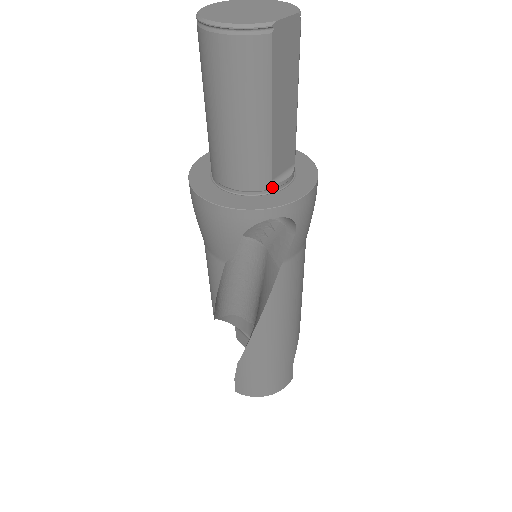
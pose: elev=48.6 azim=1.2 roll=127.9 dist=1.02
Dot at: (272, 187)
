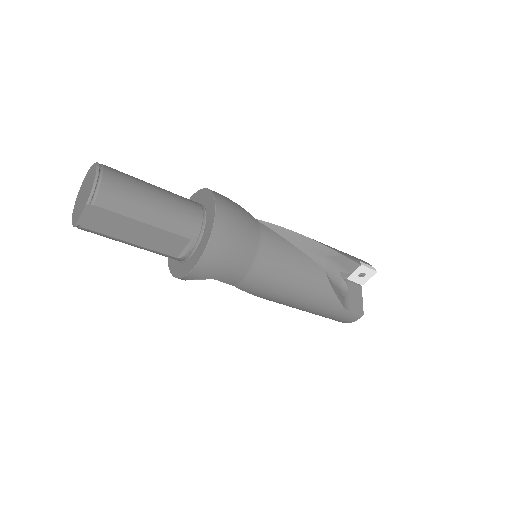
Dot at: (182, 259)
